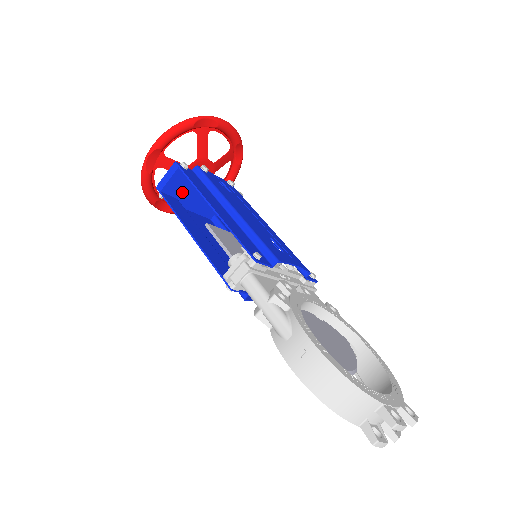
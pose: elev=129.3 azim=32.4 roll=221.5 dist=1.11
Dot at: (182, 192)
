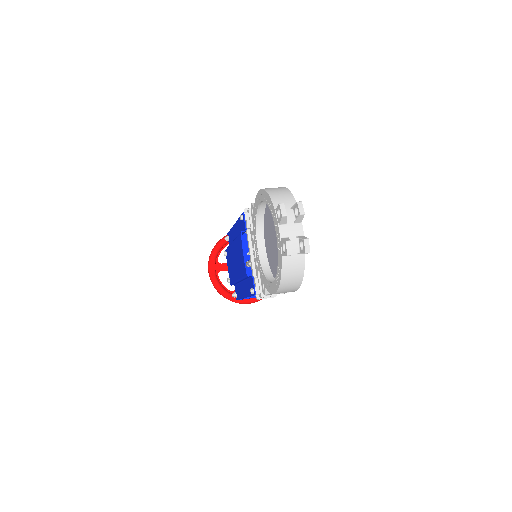
Dot at: occluded
